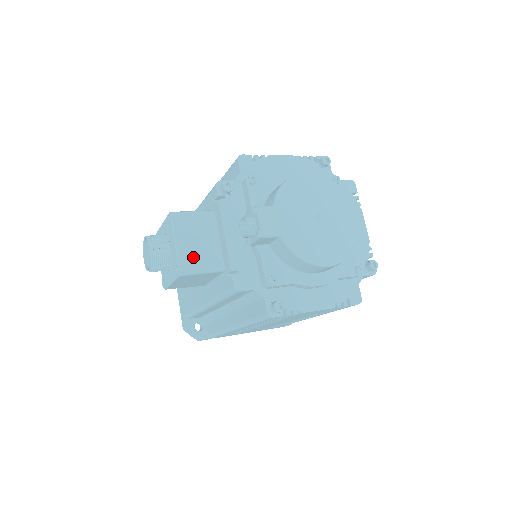
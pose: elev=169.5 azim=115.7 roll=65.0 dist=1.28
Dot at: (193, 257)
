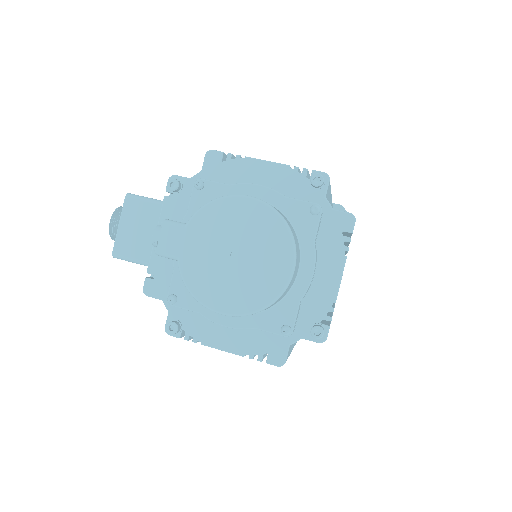
Dot at: (129, 244)
